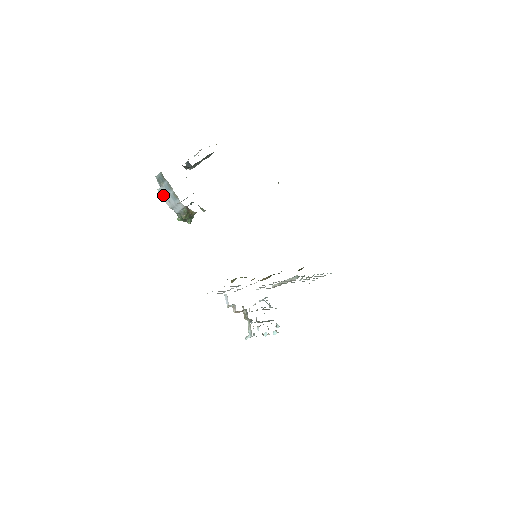
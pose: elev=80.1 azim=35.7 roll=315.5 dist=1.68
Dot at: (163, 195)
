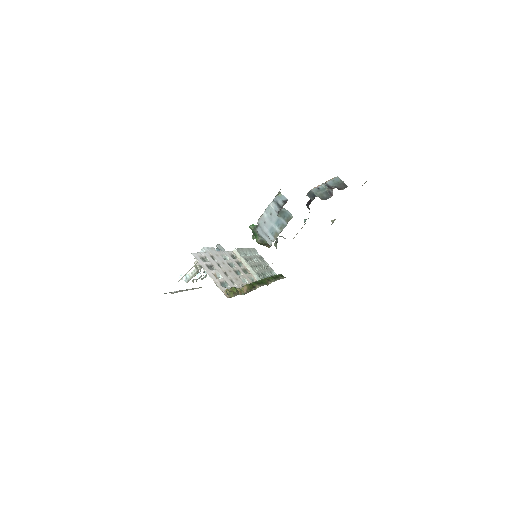
Dot at: (267, 213)
